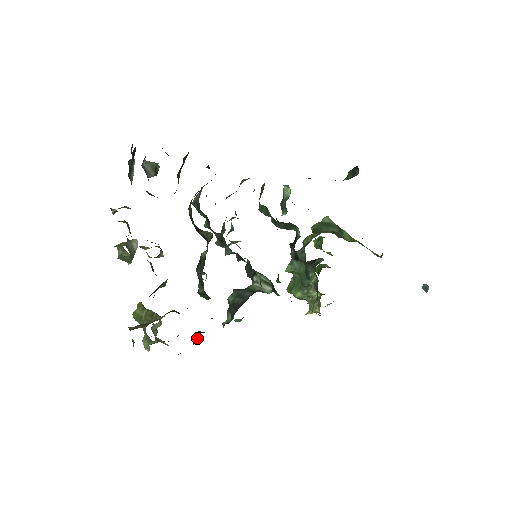
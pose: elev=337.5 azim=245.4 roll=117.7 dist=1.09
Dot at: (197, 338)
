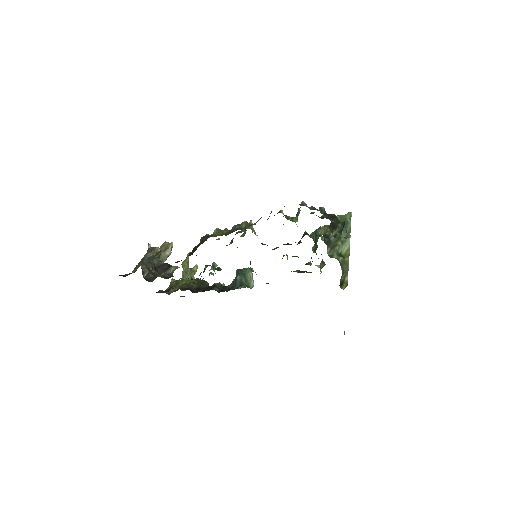
Dot at: occluded
